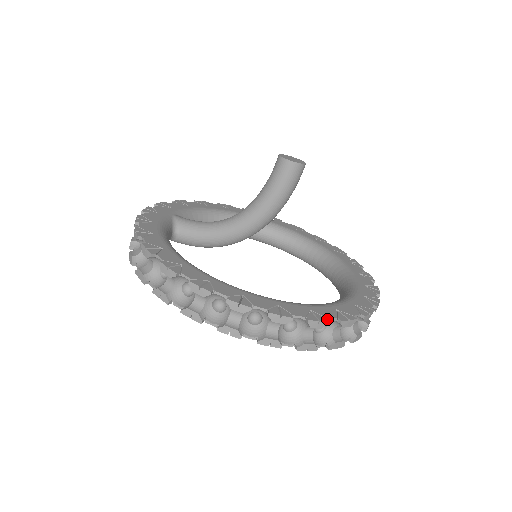
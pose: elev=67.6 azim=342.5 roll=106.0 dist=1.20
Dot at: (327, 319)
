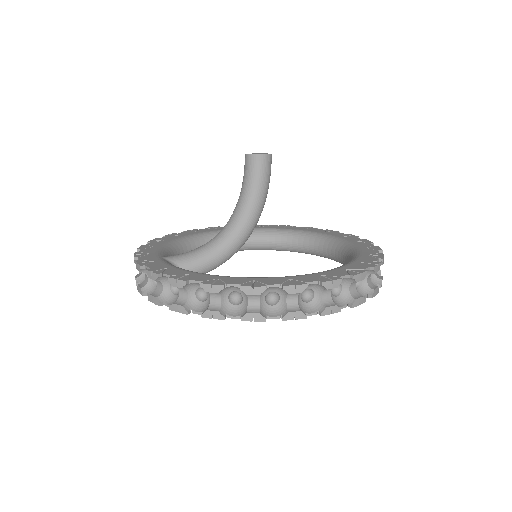
Dot at: (377, 262)
